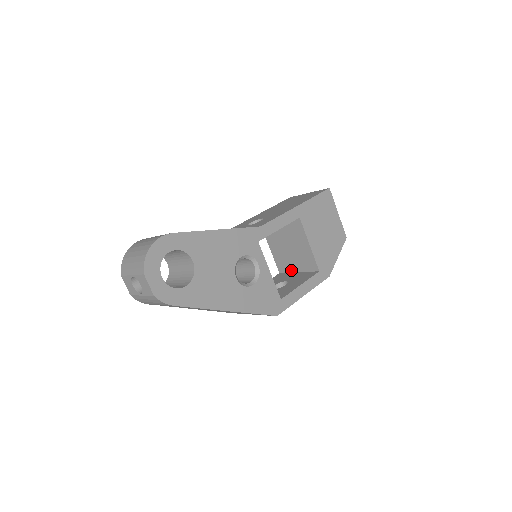
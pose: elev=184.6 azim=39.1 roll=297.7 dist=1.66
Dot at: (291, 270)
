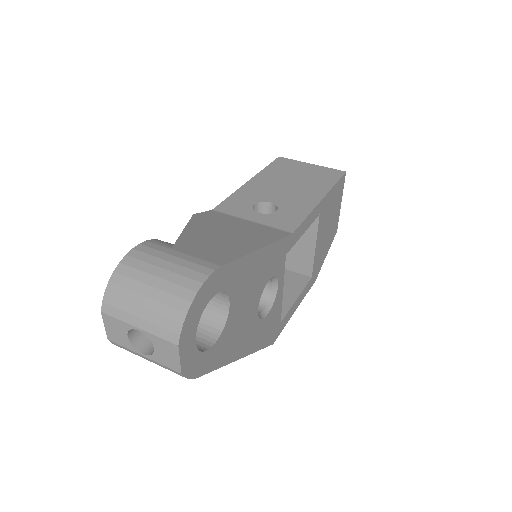
Dot at: occluded
